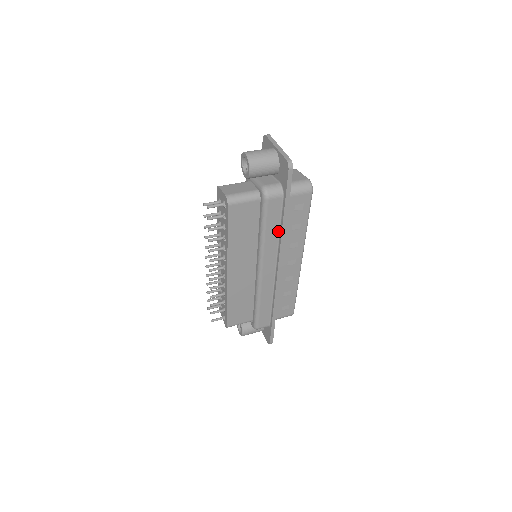
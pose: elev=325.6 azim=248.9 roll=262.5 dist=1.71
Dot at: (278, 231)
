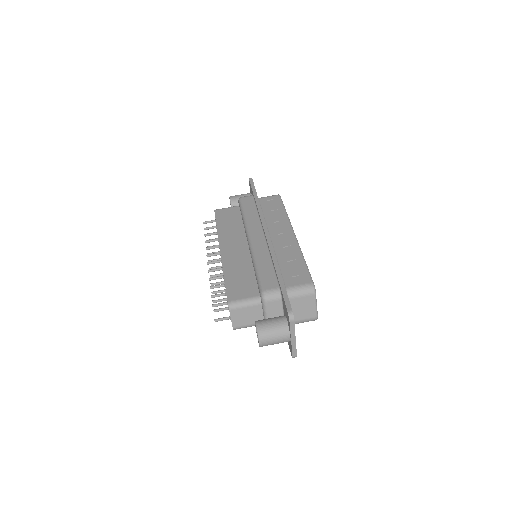
Dot at: occluded
